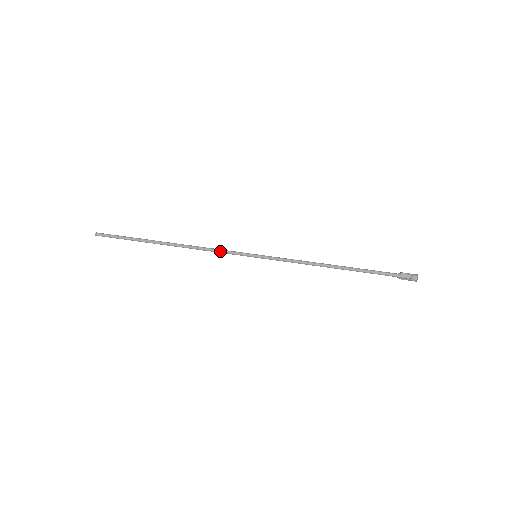
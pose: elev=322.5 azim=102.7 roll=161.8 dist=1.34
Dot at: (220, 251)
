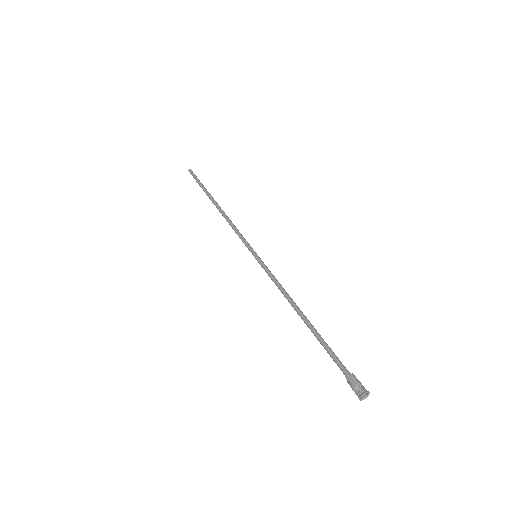
Dot at: (238, 233)
